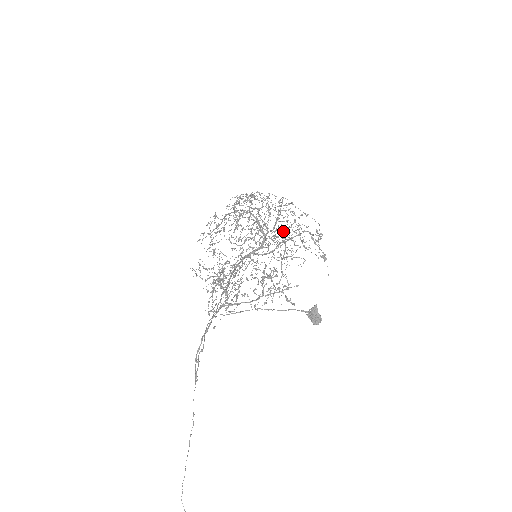
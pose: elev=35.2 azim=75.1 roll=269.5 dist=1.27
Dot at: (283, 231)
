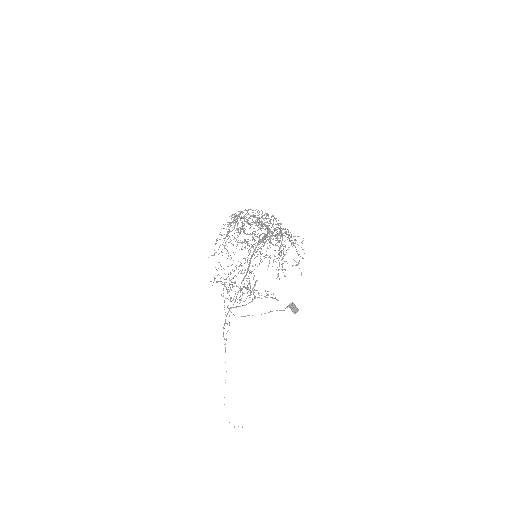
Dot at: occluded
